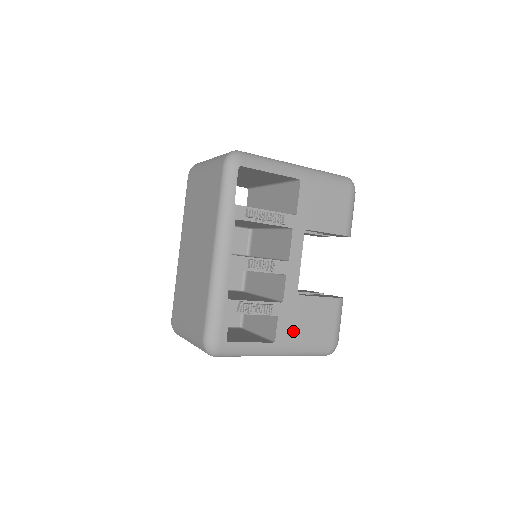
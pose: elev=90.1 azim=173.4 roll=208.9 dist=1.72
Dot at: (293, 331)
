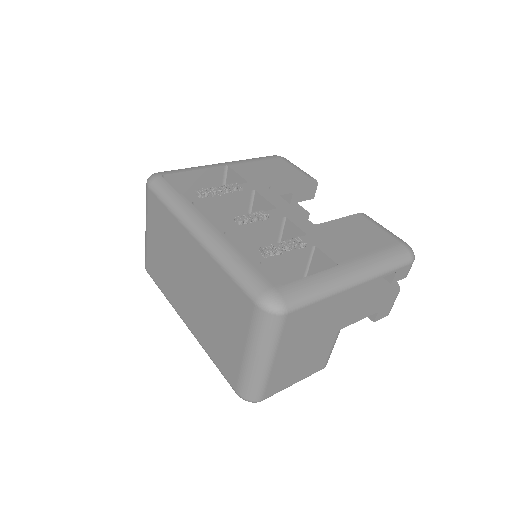
Dot at: (346, 250)
